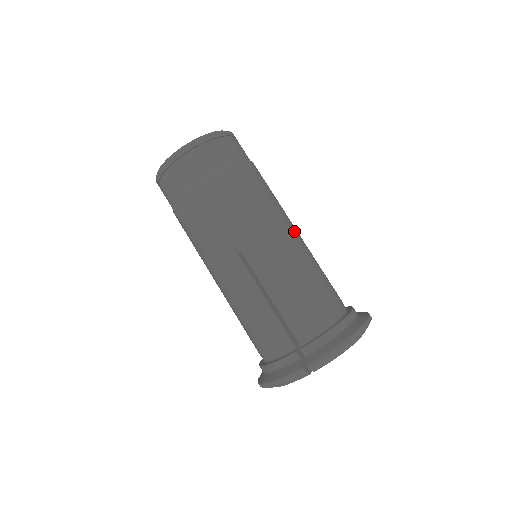
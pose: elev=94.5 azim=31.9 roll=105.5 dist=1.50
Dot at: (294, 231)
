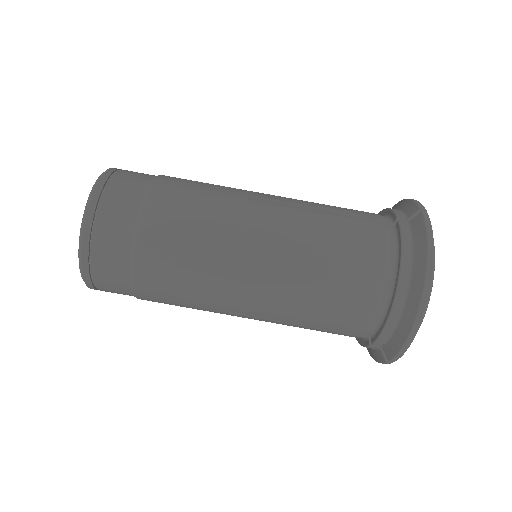
Dot at: (262, 241)
